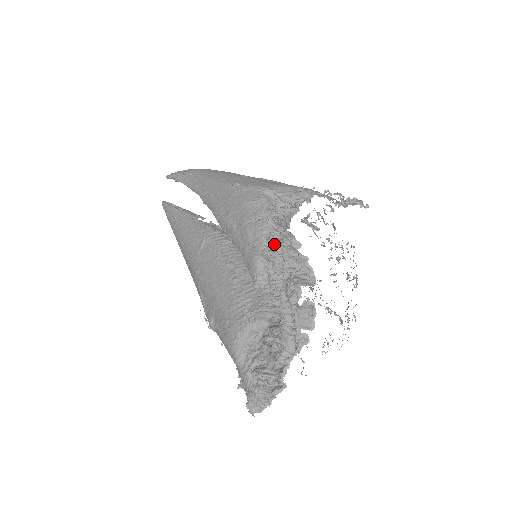
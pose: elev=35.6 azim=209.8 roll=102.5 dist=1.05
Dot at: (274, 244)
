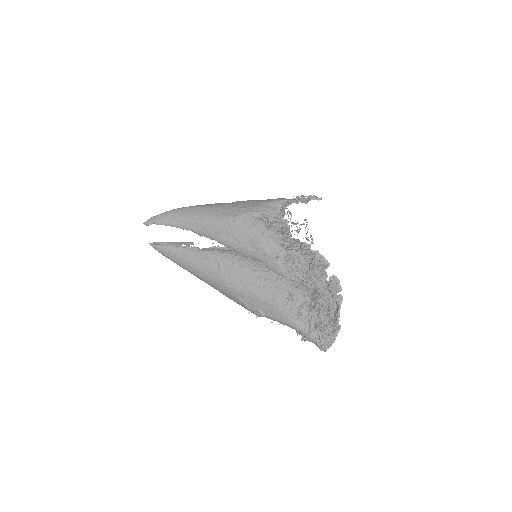
Dot at: (288, 250)
